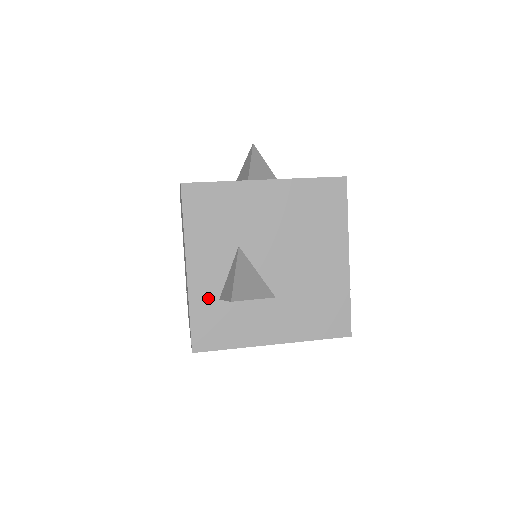
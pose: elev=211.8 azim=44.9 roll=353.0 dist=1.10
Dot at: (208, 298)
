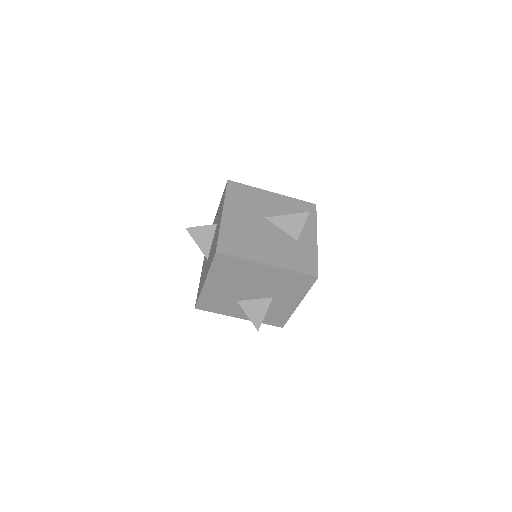
Dot at: occluded
